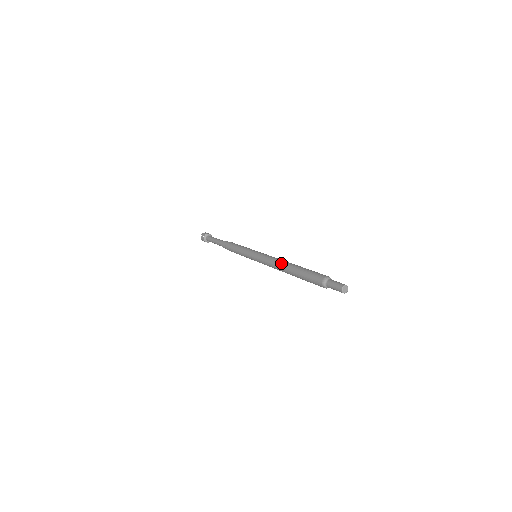
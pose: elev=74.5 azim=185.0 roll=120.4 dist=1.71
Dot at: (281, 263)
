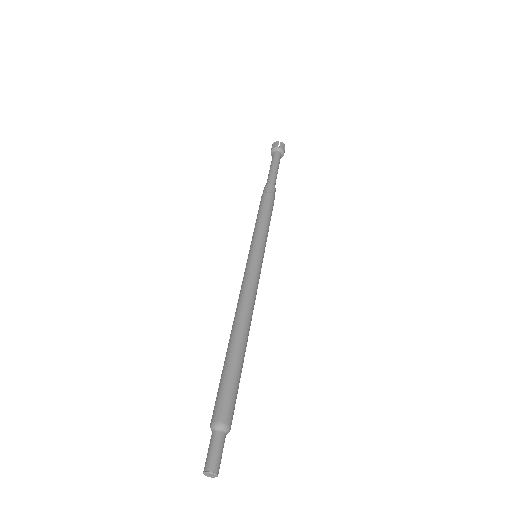
Dot at: (237, 316)
